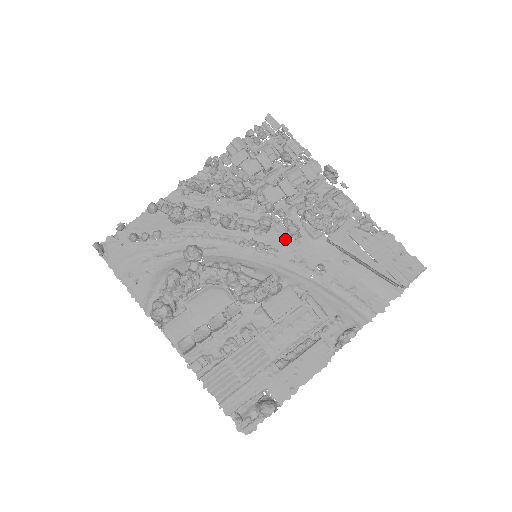
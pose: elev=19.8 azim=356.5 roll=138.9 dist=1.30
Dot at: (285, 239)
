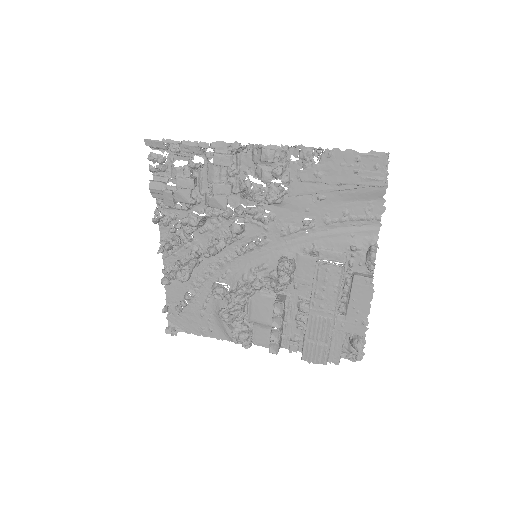
Dot at: occluded
